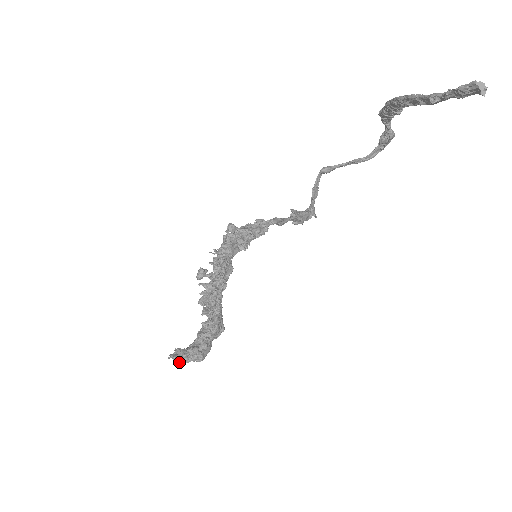
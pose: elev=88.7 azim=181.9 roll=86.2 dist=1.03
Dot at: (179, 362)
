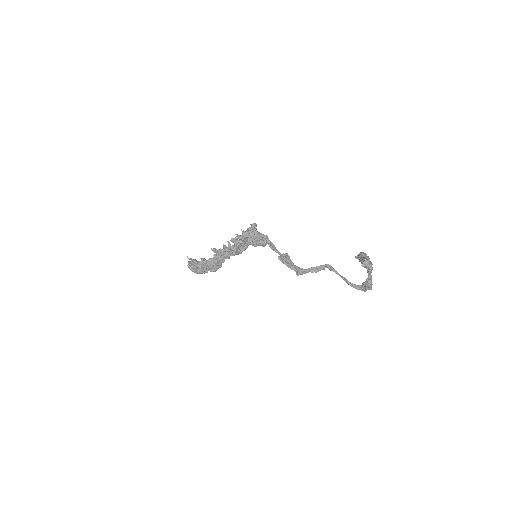
Dot at: (188, 265)
